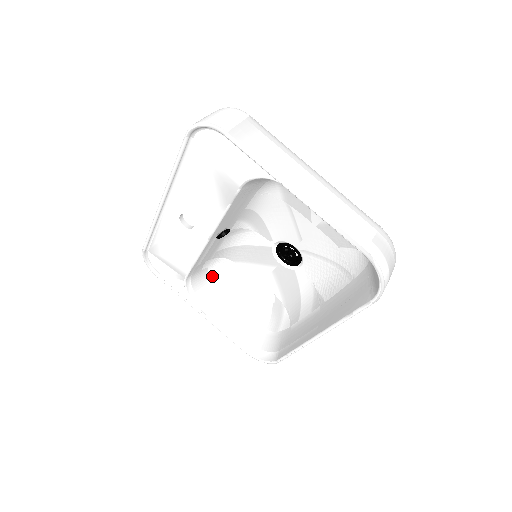
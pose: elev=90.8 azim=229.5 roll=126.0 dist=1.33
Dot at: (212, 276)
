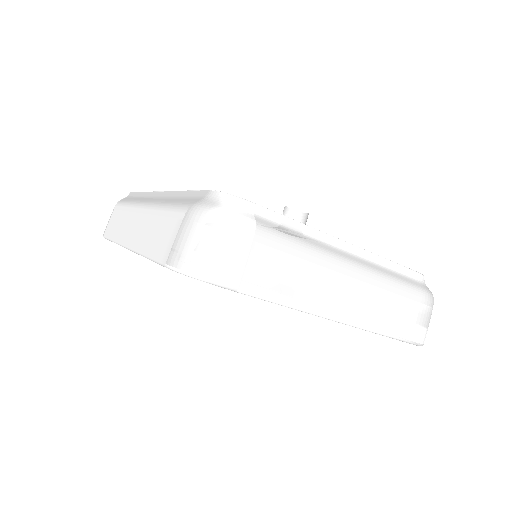
Dot at: occluded
